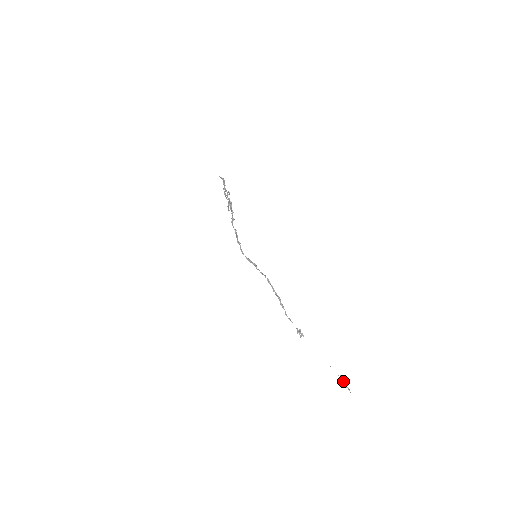
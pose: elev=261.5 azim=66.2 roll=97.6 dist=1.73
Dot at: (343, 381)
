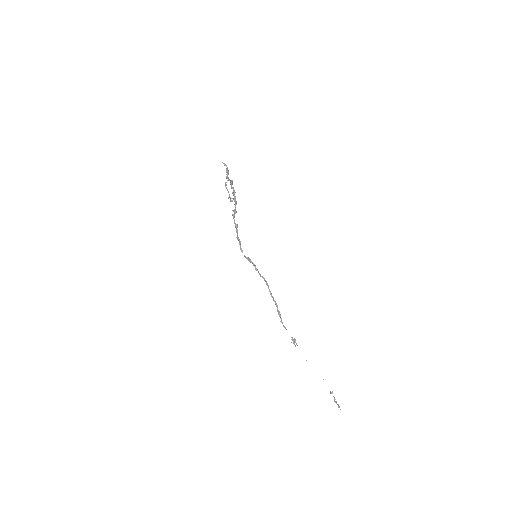
Dot at: (334, 397)
